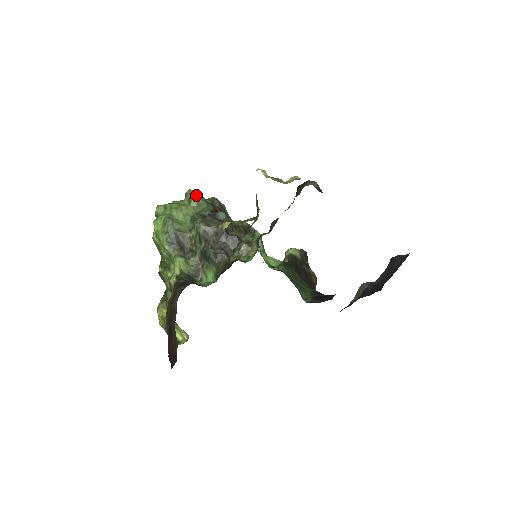
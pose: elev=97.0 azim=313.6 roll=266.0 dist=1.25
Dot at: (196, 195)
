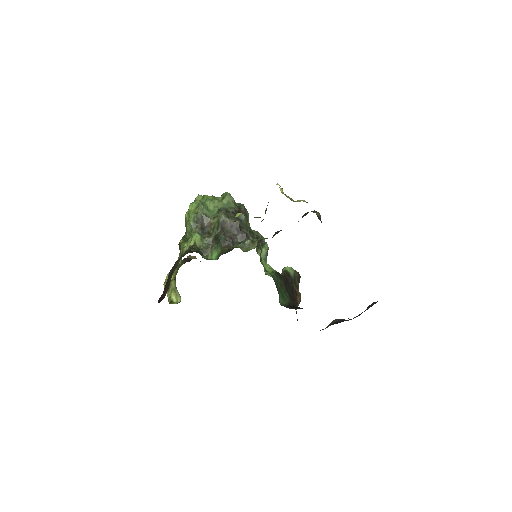
Dot at: (229, 196)
